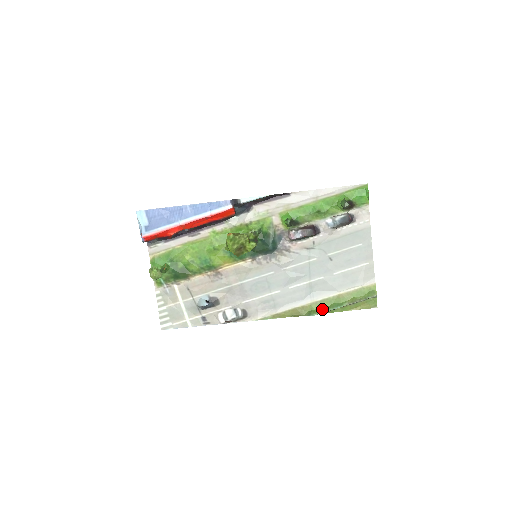
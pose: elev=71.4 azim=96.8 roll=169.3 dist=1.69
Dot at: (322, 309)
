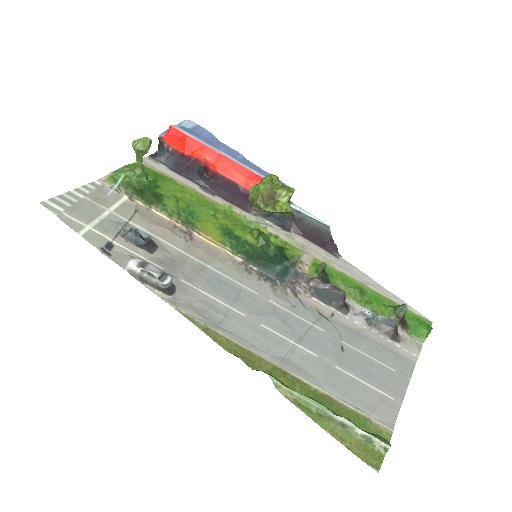
Dot at: (288, 386)
